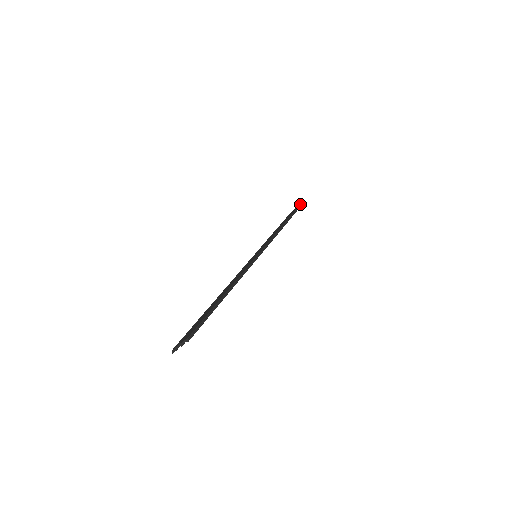
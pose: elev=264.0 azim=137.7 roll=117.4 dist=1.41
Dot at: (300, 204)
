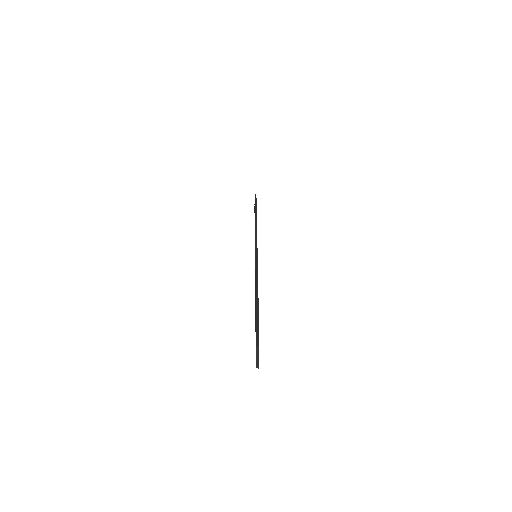
Dot at: occluded
